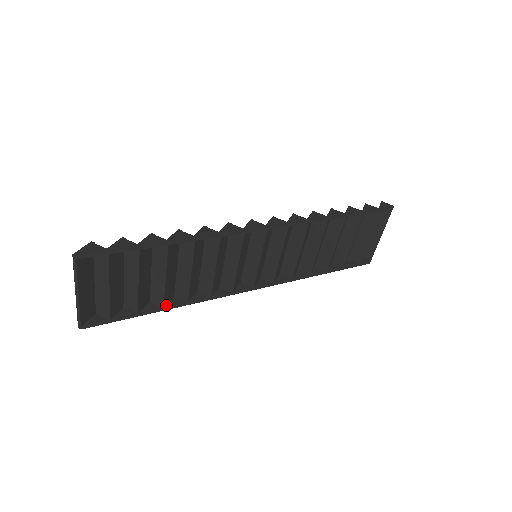
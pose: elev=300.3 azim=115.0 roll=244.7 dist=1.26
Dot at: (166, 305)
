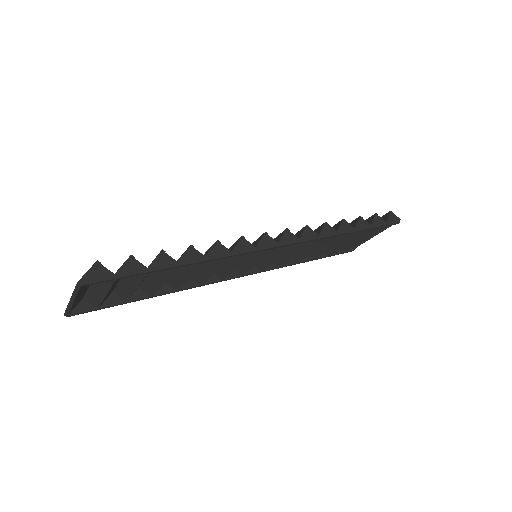
Dot at: occluded
